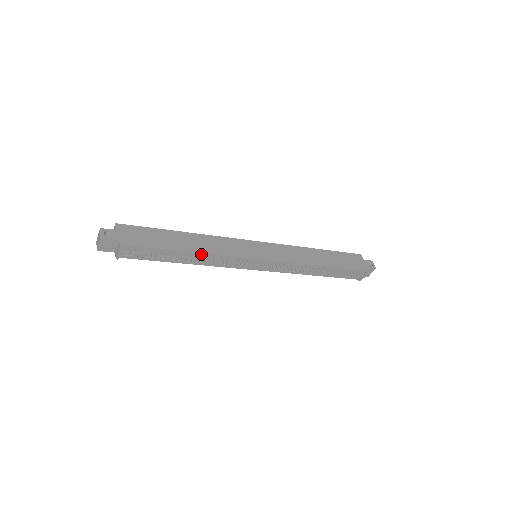
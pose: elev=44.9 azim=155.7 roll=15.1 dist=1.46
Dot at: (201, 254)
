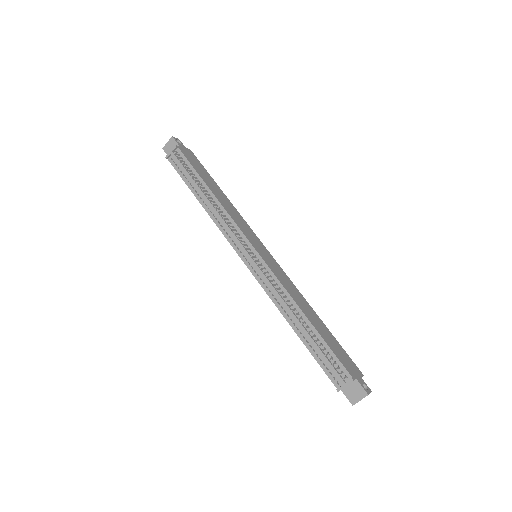
Dot at: (217, 200)
